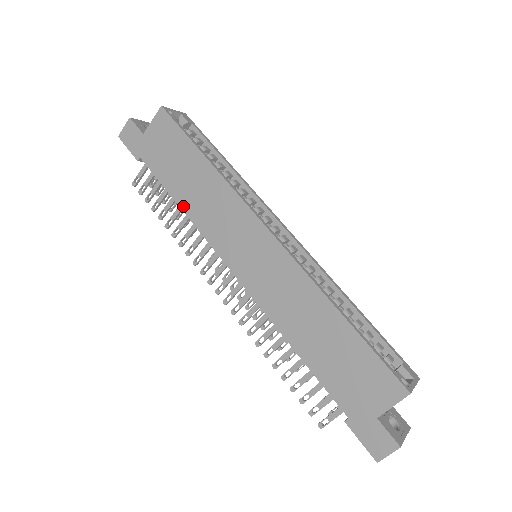
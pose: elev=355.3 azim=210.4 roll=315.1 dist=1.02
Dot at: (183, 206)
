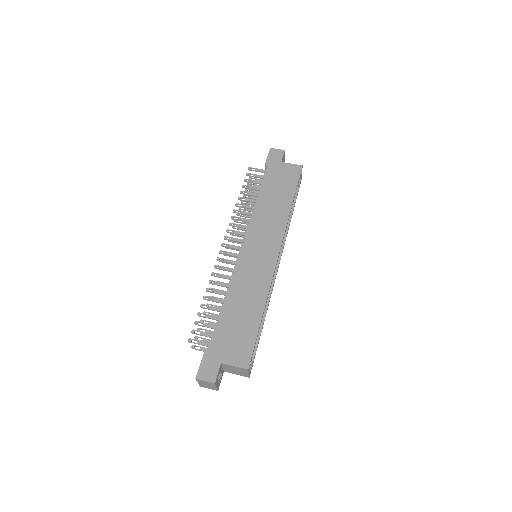
Dot at: (258, 202)
